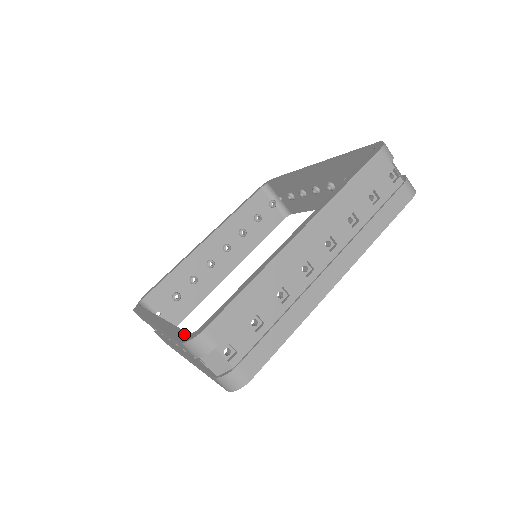
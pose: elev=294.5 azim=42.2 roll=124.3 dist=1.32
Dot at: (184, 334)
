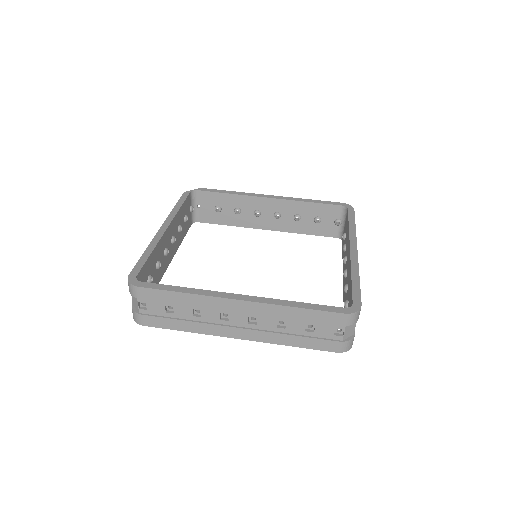
Dot at: (137, 272)
